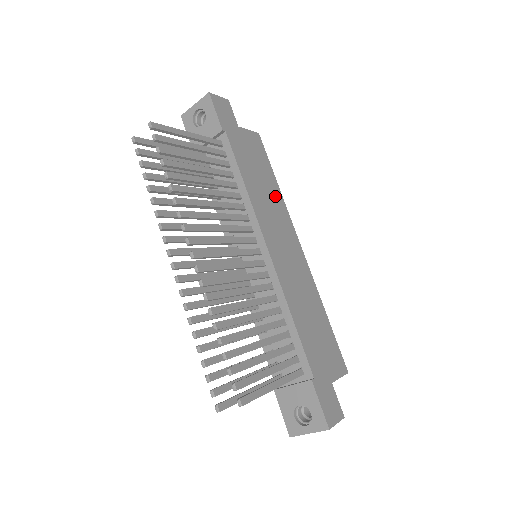
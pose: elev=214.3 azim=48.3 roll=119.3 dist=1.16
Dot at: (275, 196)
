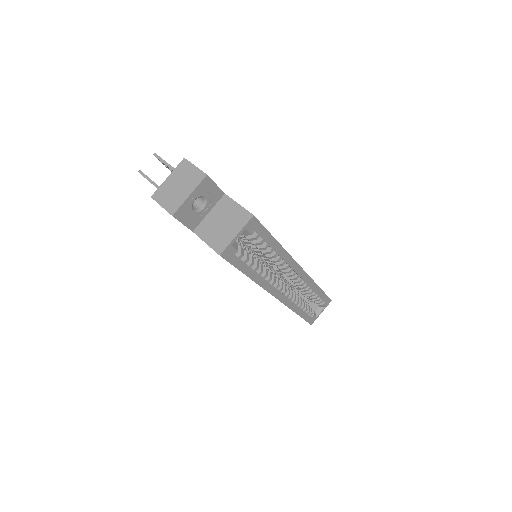
Dot at: occluded
